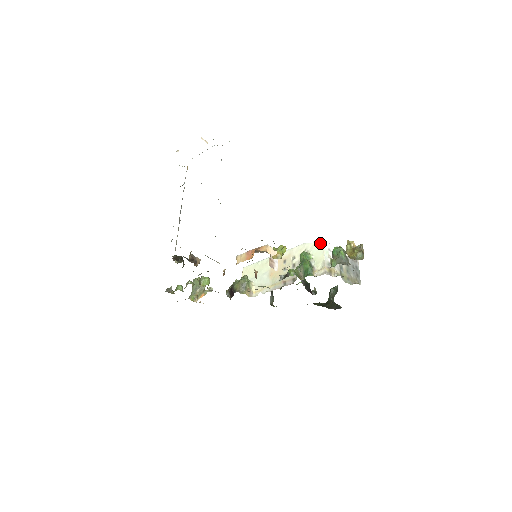
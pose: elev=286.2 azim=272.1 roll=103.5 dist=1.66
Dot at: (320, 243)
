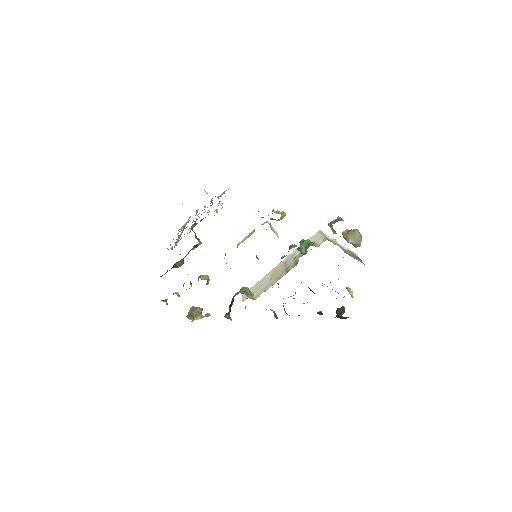
Dot at: (317, 233)
